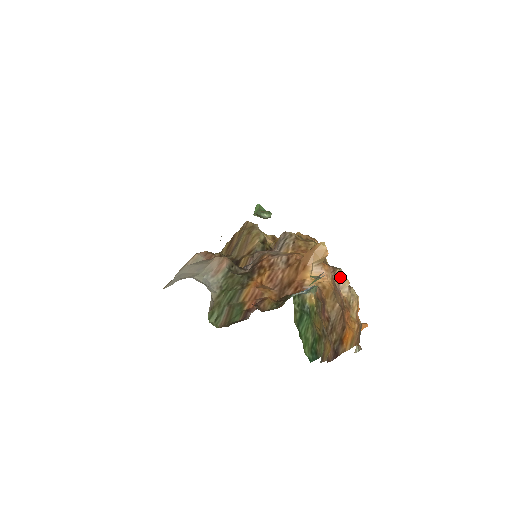
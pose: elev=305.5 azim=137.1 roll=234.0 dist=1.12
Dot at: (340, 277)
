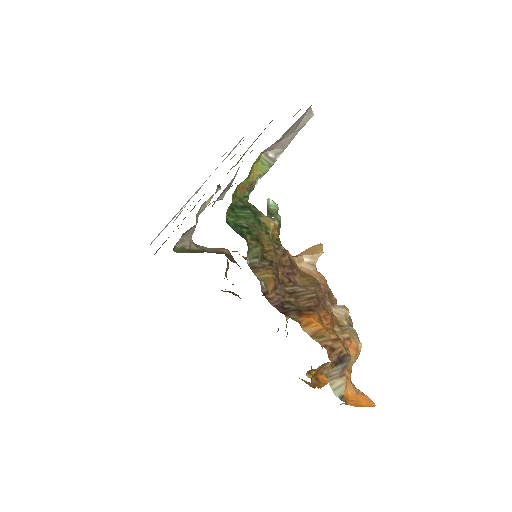
Dot at: occluded
